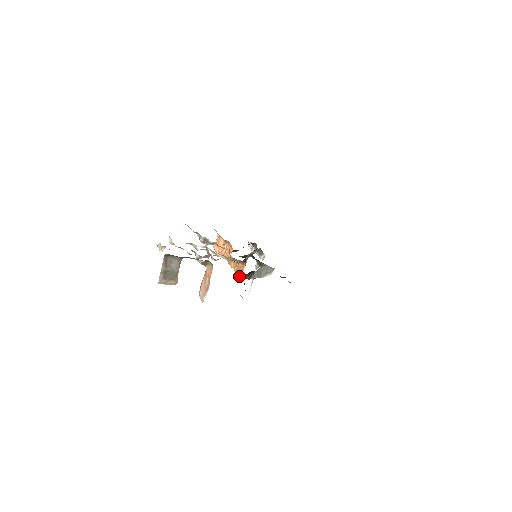
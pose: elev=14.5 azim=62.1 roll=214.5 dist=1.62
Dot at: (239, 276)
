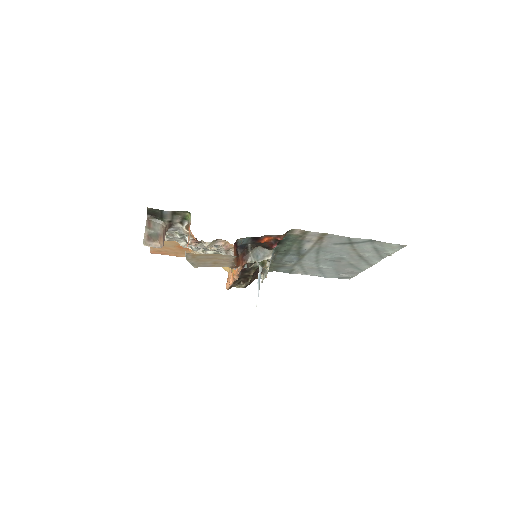
Dot at: occluded
